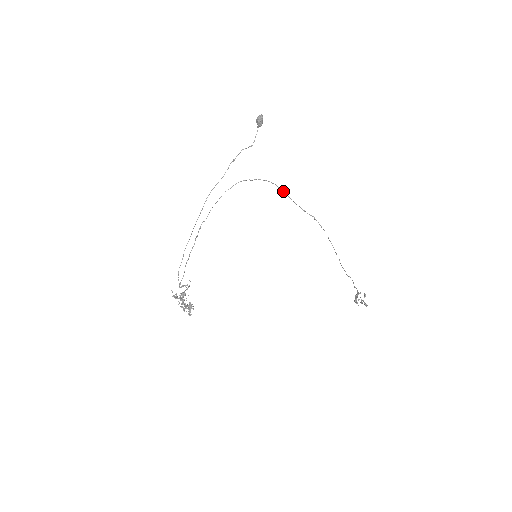
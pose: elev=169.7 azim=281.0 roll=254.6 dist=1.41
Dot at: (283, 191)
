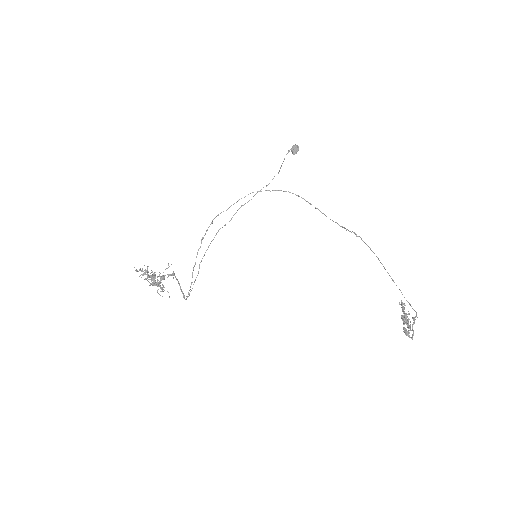
Dot at: occluded
